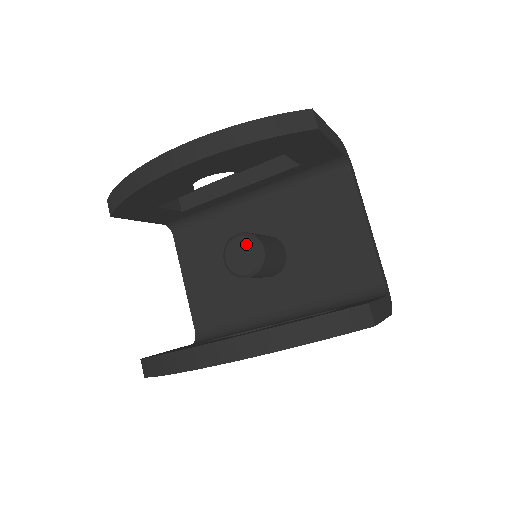
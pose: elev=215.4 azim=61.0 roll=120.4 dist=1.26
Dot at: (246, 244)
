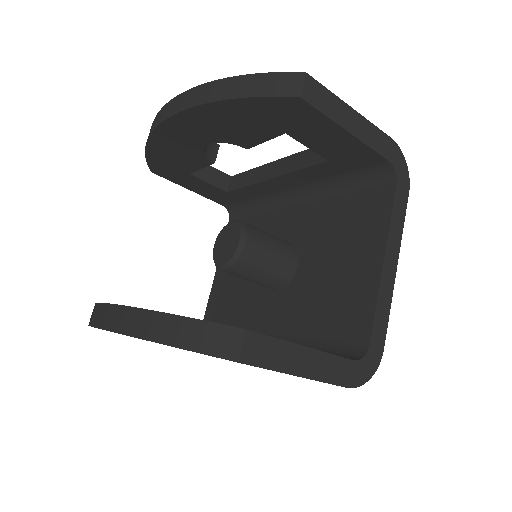
Dot at: (233, 232)
